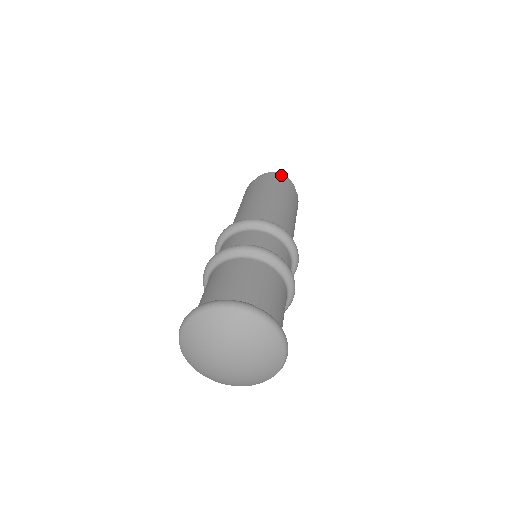
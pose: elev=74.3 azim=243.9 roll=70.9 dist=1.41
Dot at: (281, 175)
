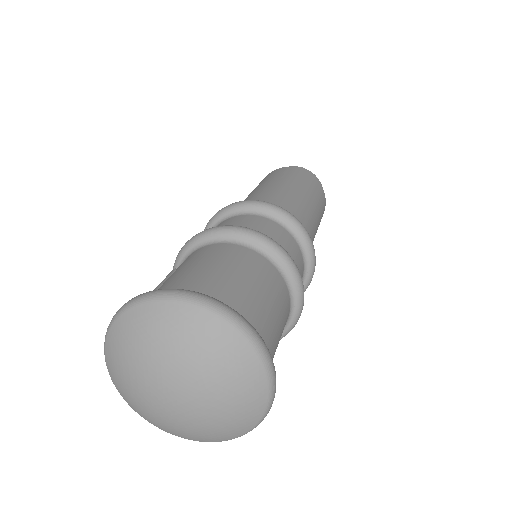
Dot at: (319, 181)
